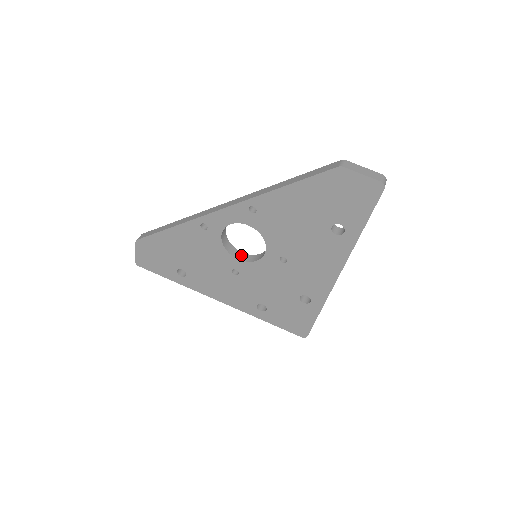
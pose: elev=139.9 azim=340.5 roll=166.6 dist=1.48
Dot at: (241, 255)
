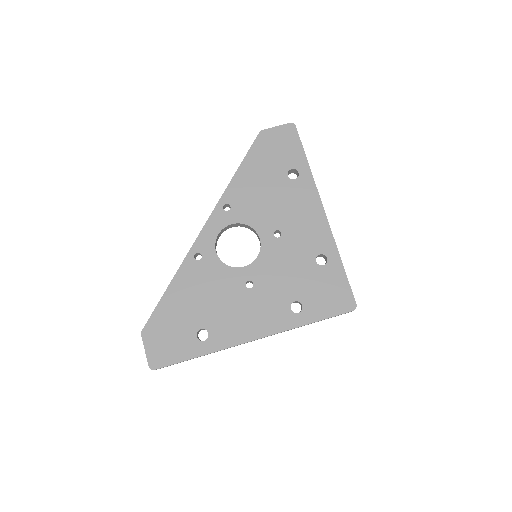
Dot at: occluded
